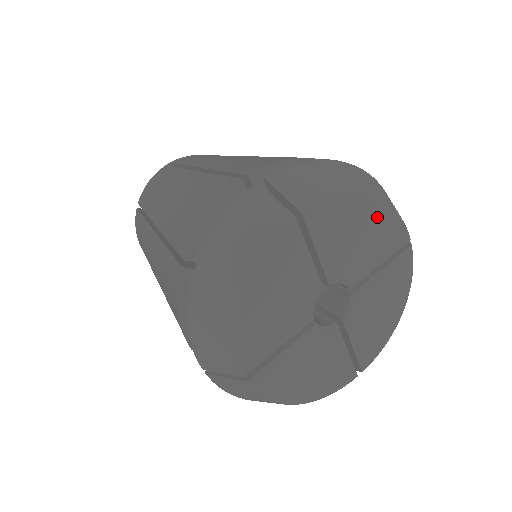
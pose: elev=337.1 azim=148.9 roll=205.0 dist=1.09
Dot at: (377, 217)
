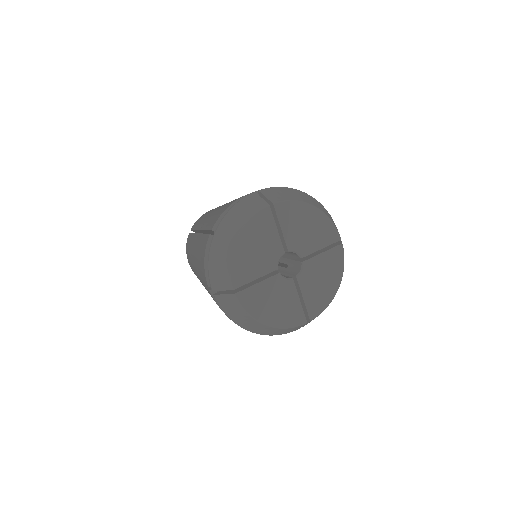
Dot at: (318, 219)
